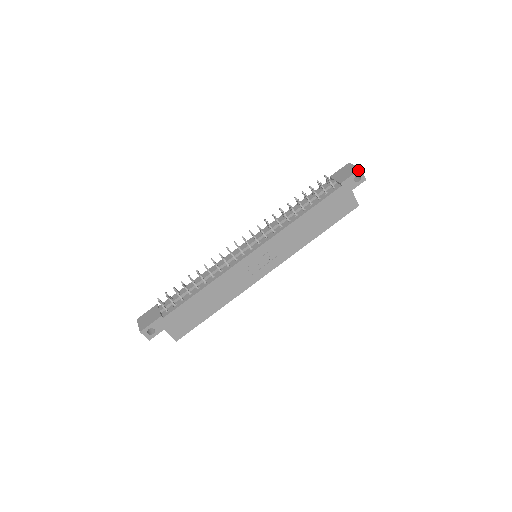
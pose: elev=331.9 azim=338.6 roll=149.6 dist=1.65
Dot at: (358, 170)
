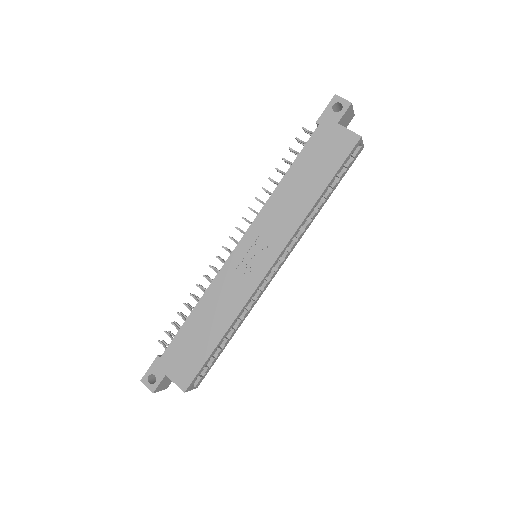
Dot at: (332, 98)
